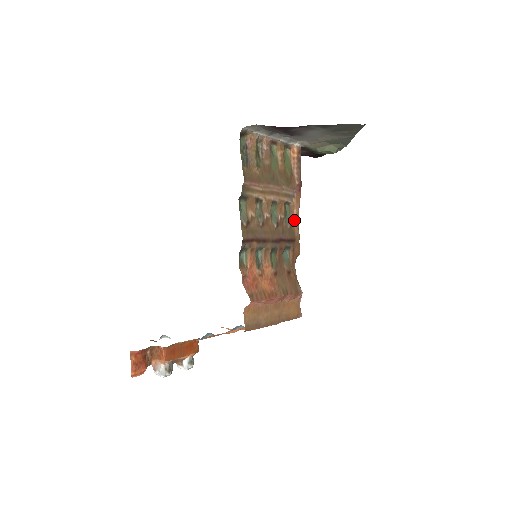
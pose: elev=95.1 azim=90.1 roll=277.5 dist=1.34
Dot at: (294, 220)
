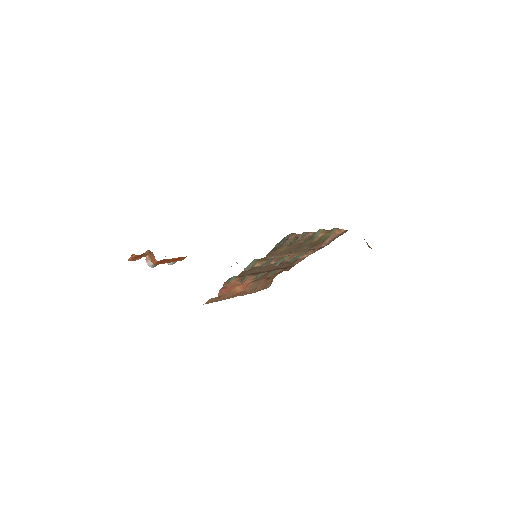
Dot at: (300, 259)
